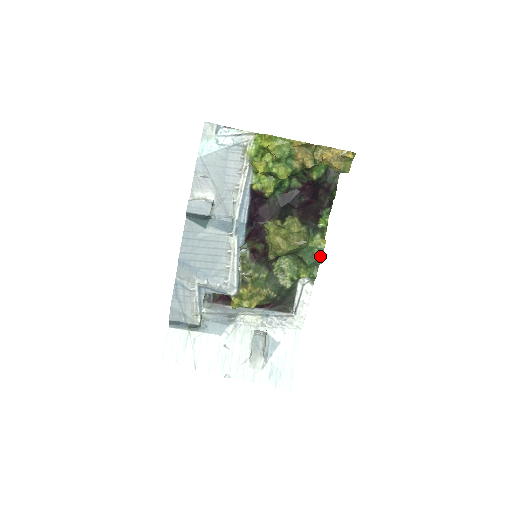
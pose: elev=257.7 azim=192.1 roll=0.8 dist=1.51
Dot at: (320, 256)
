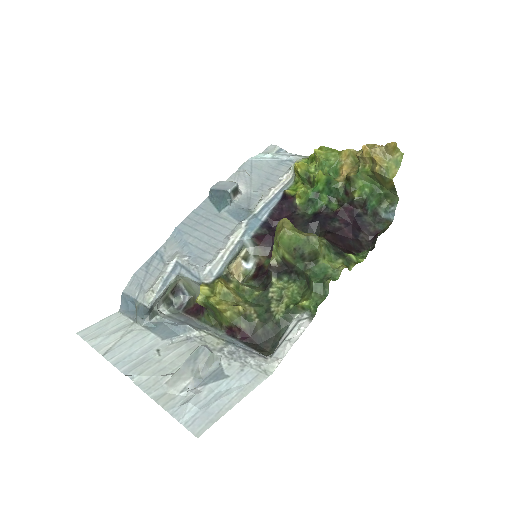
Dot at: (333, 279)
